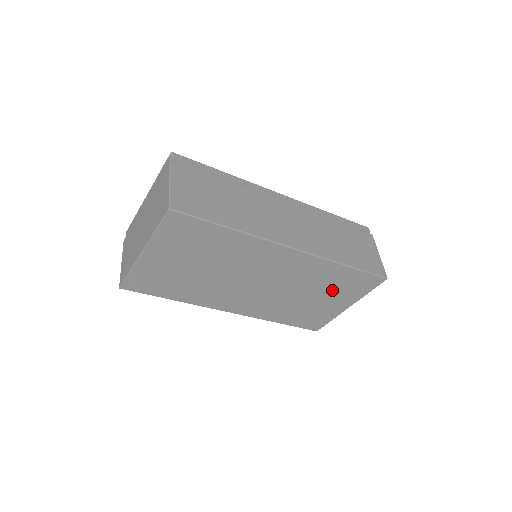
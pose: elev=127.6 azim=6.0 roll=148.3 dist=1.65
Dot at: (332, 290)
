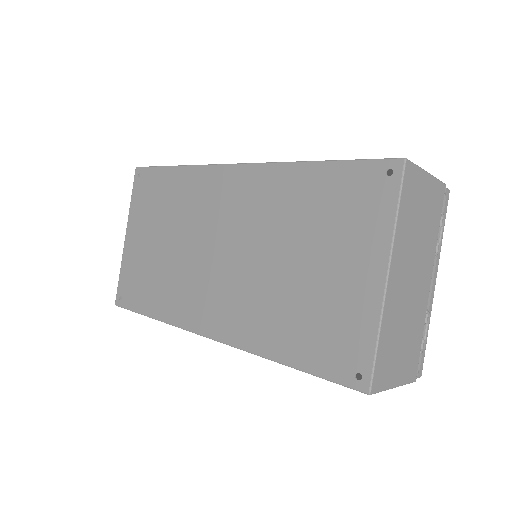
Dot at: (324, 232)
